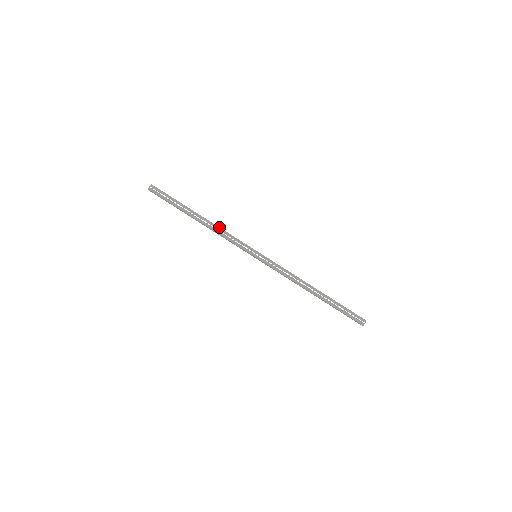
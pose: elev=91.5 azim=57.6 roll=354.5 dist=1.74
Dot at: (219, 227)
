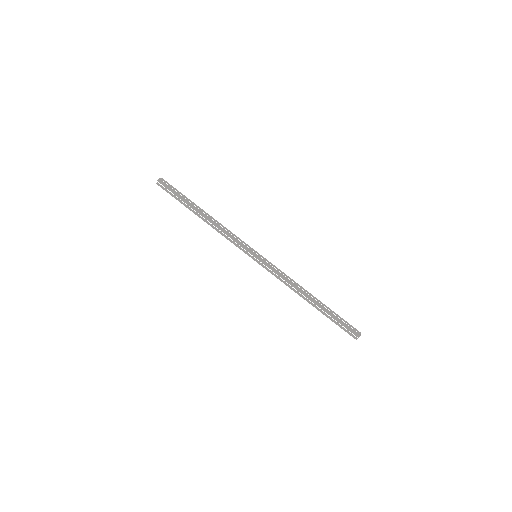
Dot at: (222, 225)
